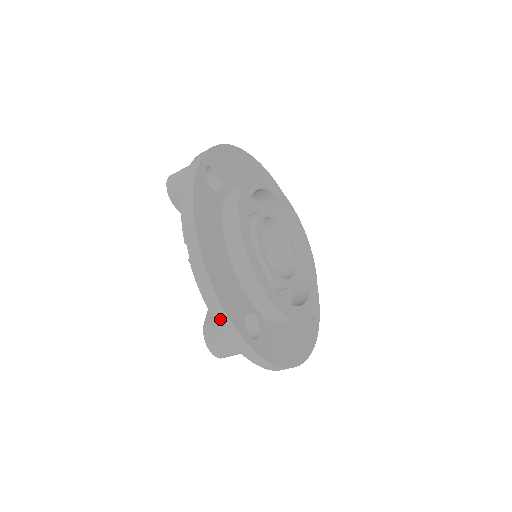
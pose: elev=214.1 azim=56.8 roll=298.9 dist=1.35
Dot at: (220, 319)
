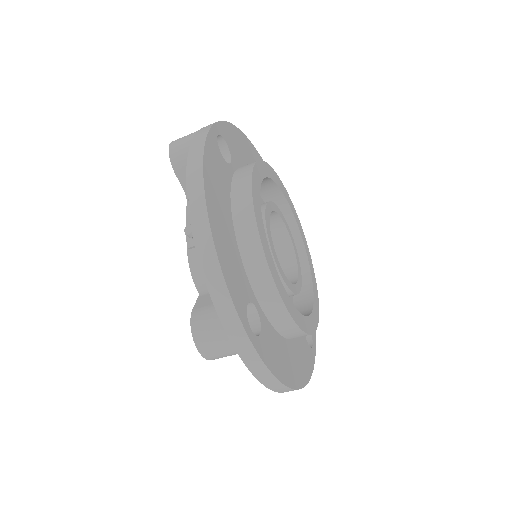
Dot at: (219, 297)
